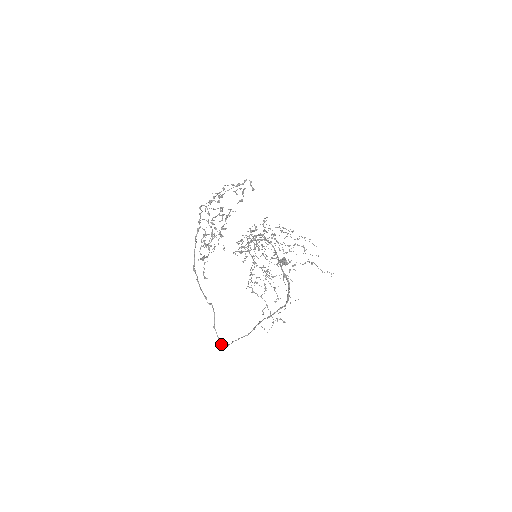
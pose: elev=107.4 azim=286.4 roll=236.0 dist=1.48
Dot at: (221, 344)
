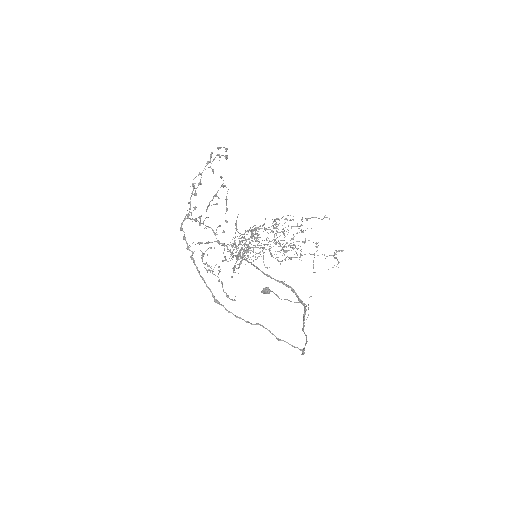
Dot at: (300, 350)
